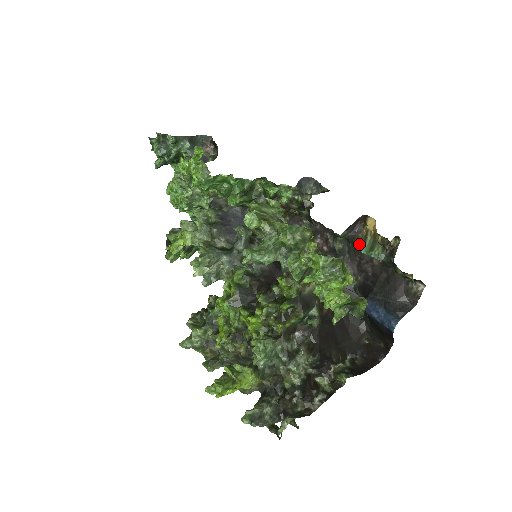
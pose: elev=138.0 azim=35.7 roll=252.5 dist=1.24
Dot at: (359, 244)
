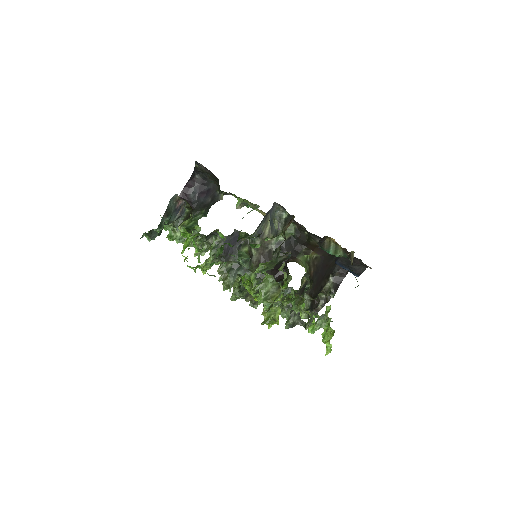
Dot at: (326, 249)
